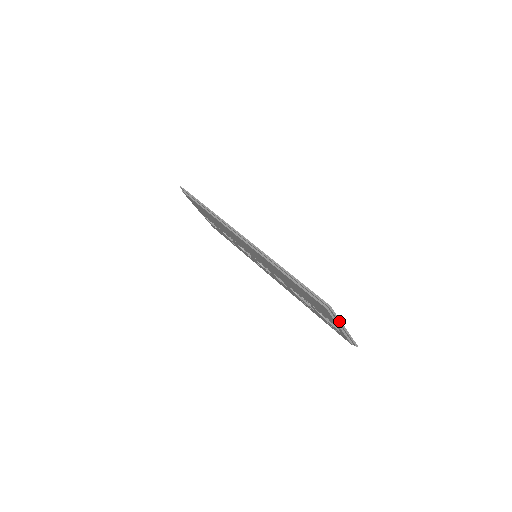
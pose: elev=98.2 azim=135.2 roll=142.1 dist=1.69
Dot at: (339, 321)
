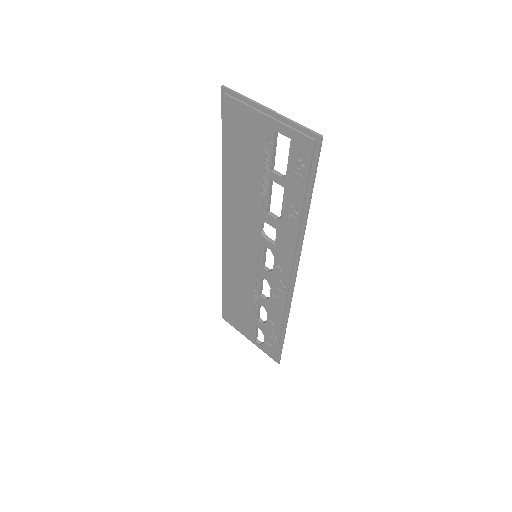
Dot at: (252, 101)
